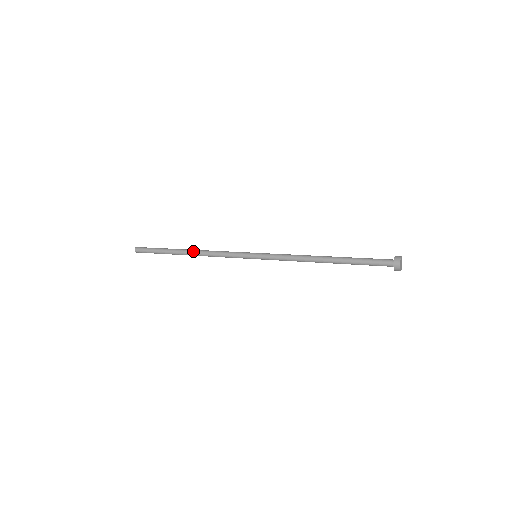
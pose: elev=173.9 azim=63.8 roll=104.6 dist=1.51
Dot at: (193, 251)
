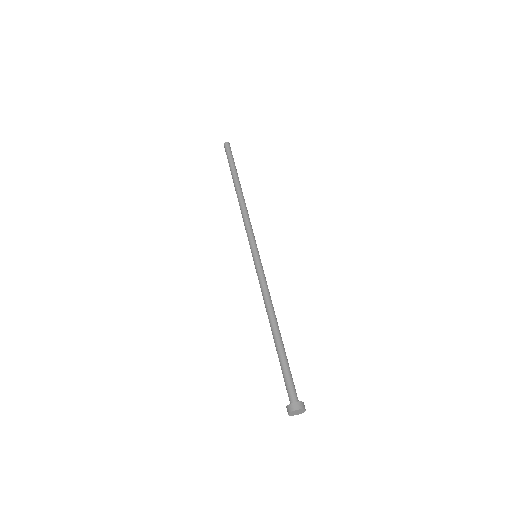
Dot at: (238, 196)
